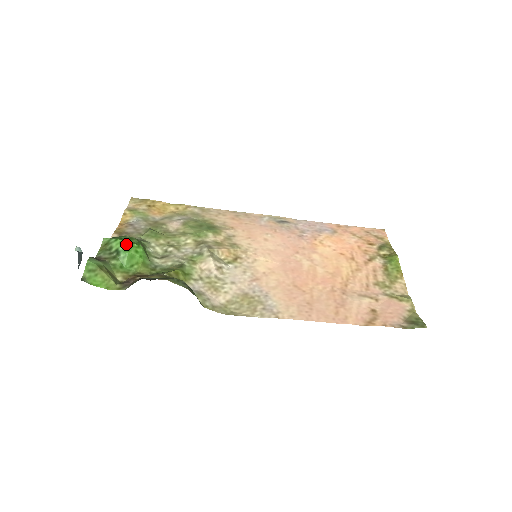
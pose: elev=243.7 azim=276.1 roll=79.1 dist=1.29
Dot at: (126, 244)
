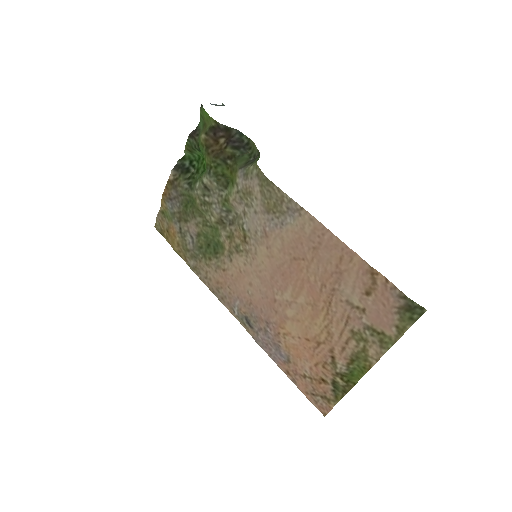
Dot at: occluded
